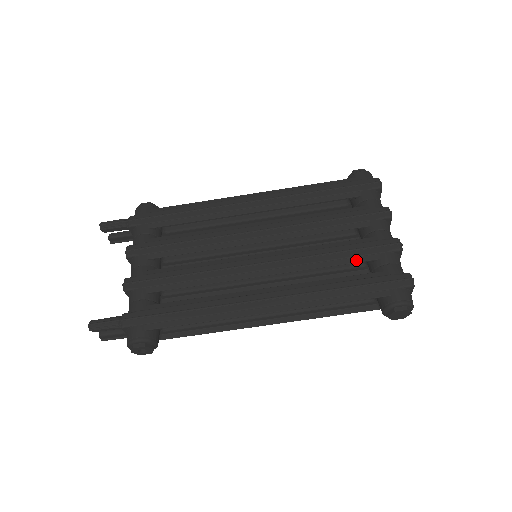
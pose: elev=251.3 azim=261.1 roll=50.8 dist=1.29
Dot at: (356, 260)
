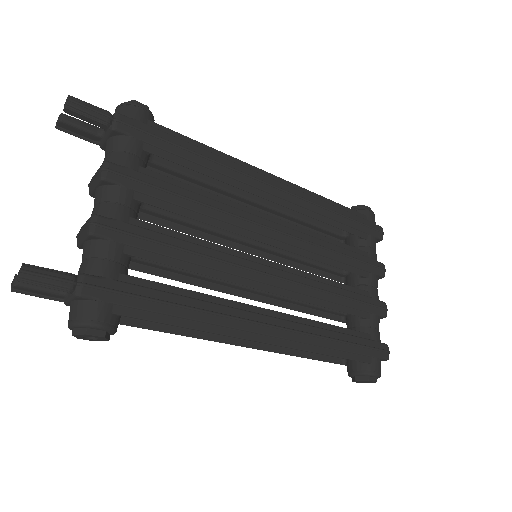
Dot at: (353, 312)
